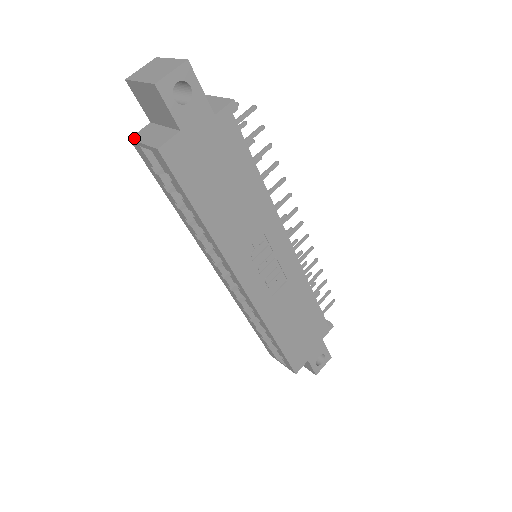
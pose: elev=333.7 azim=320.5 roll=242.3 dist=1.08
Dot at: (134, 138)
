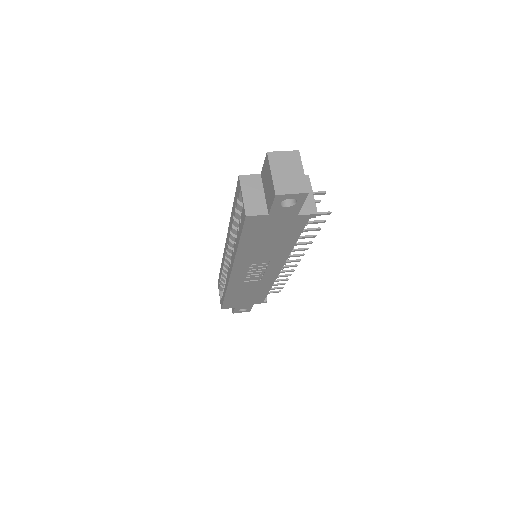
Dot at: (242, 180)
